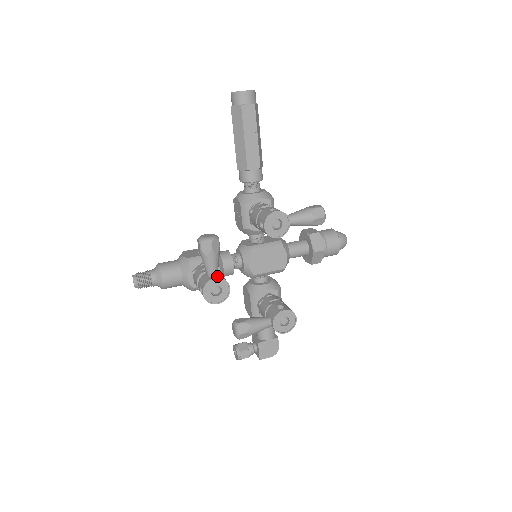
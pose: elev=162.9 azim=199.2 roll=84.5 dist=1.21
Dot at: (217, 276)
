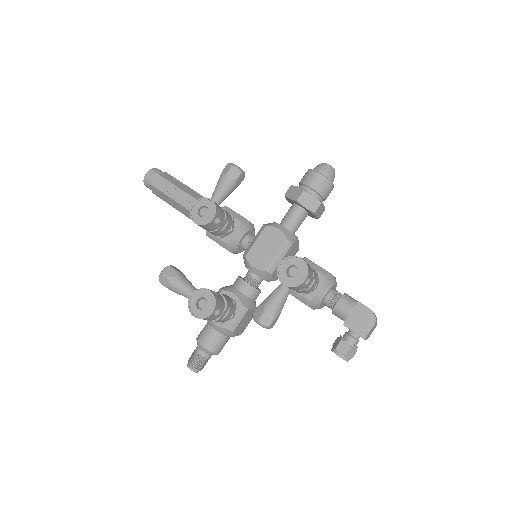
Dot at: (194, 293)
